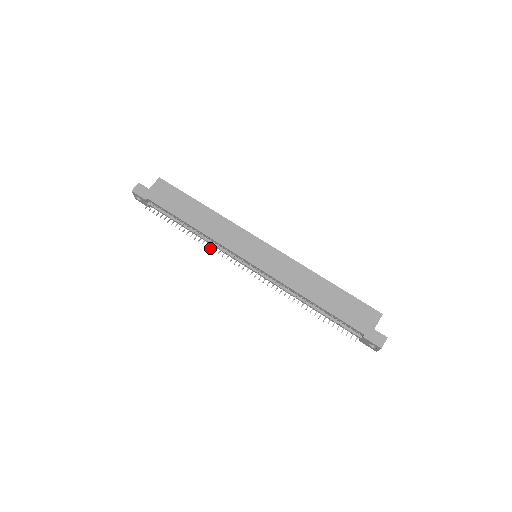
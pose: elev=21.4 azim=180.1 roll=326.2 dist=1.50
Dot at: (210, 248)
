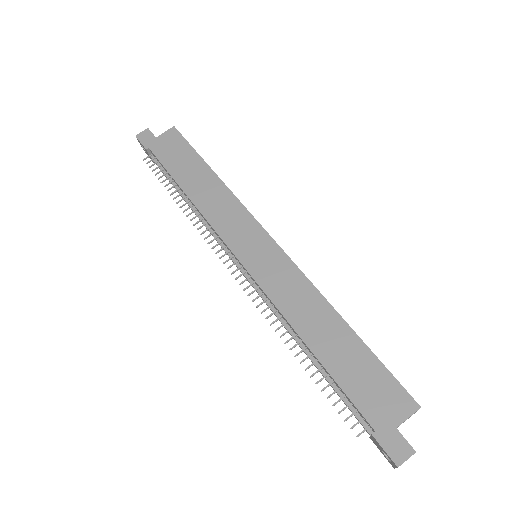
Dot at: (197, 228)
